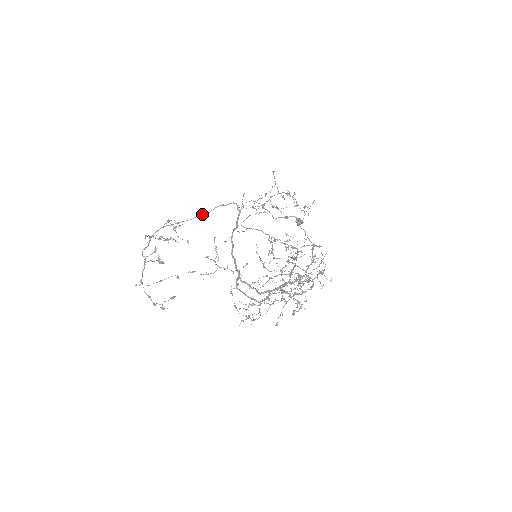
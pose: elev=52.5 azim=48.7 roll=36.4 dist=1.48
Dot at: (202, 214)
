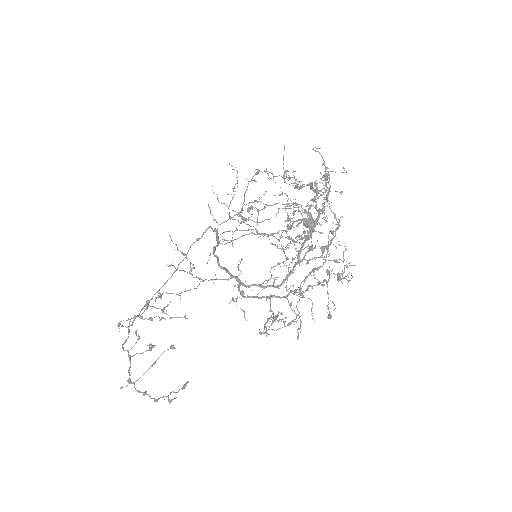
Dot at: (178, 265)
